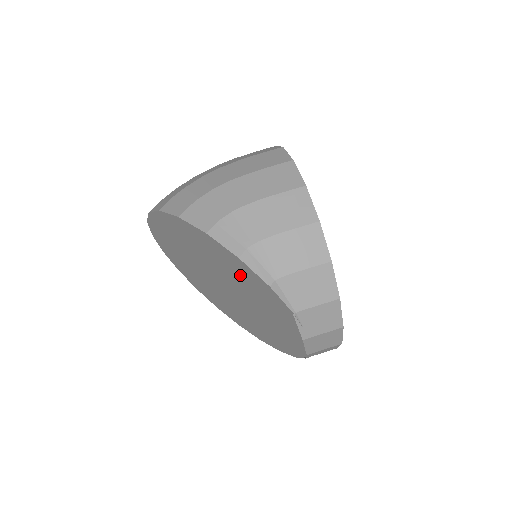
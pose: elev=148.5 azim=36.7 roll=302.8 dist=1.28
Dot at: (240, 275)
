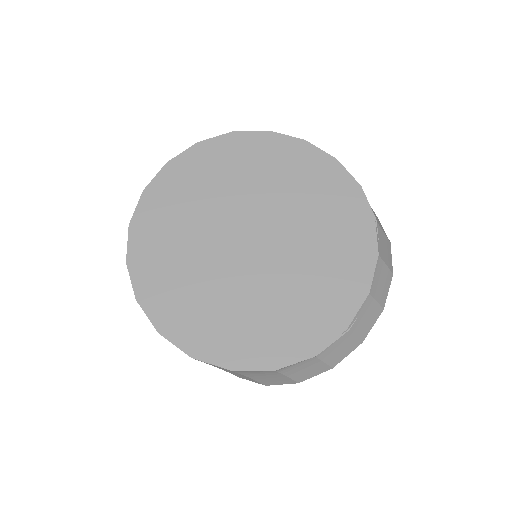
Dot at: (316, 190)
